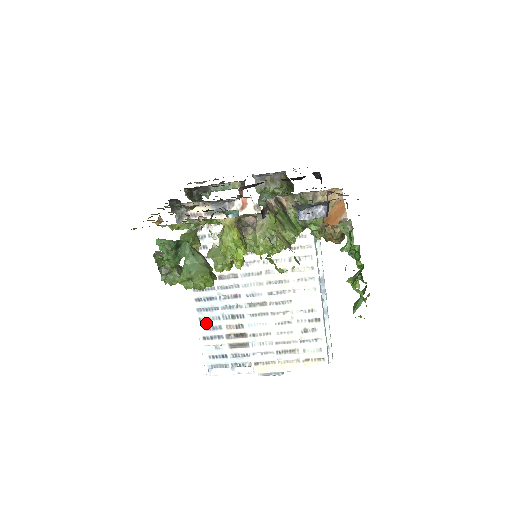
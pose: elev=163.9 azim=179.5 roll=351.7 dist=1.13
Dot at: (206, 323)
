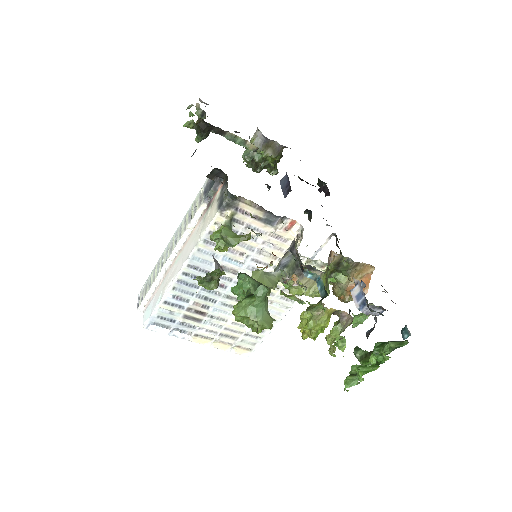
Dot at: (177, 293)
